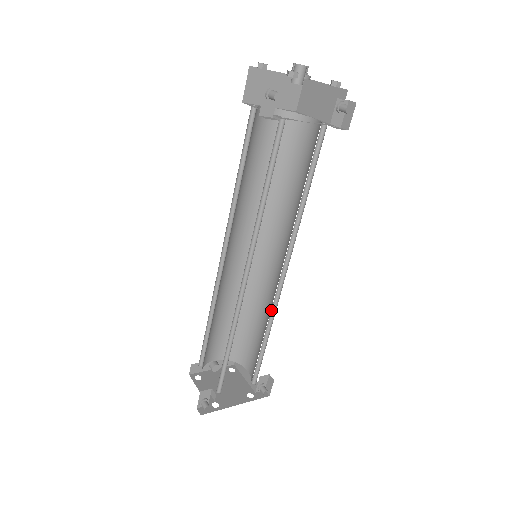
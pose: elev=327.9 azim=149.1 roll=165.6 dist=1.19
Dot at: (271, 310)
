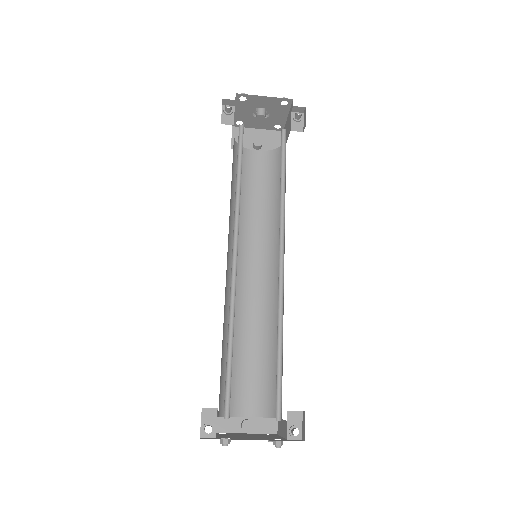
Dot at: (279, 308)
